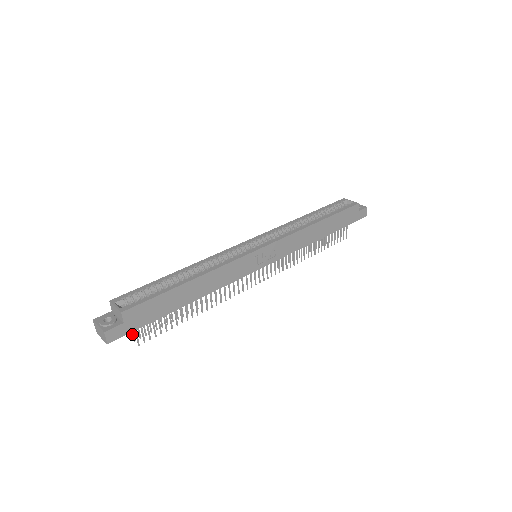
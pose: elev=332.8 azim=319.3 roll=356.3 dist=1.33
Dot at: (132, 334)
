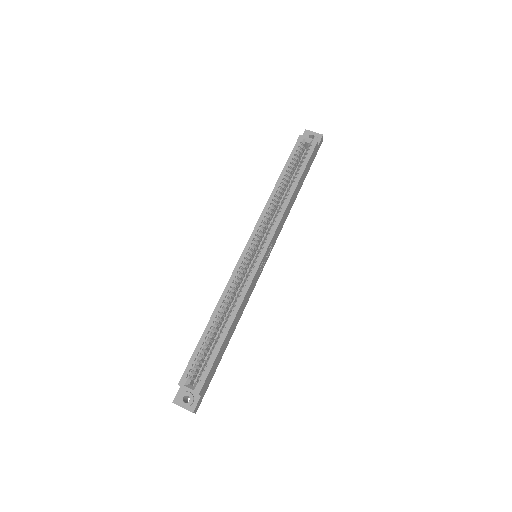
Dot at: occluded
